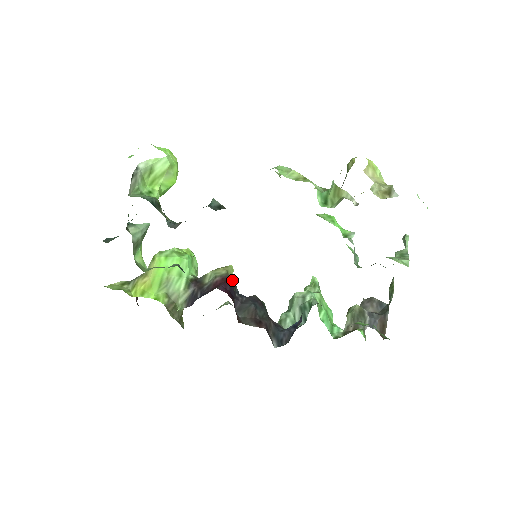
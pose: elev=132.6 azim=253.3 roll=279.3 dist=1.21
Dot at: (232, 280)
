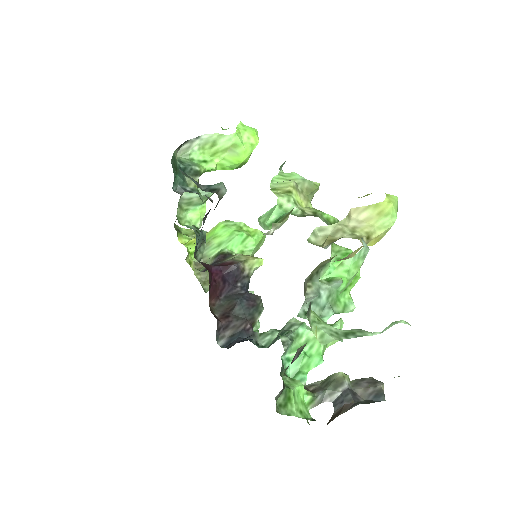
Dot at: (235, 268)
